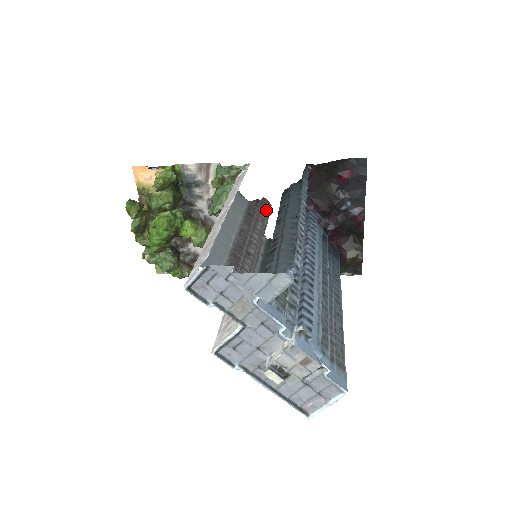
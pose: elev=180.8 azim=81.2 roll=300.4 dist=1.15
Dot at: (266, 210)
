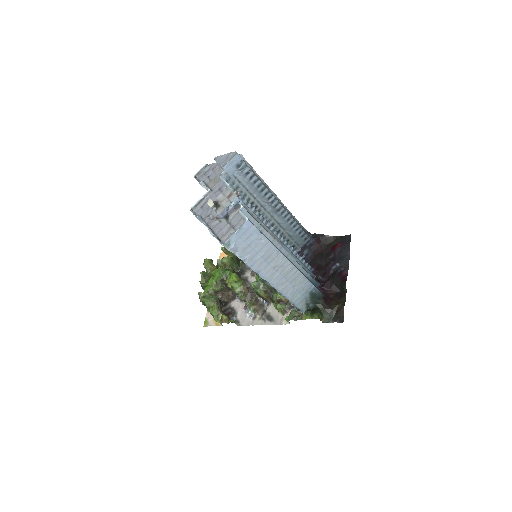
Dot at: occluded
